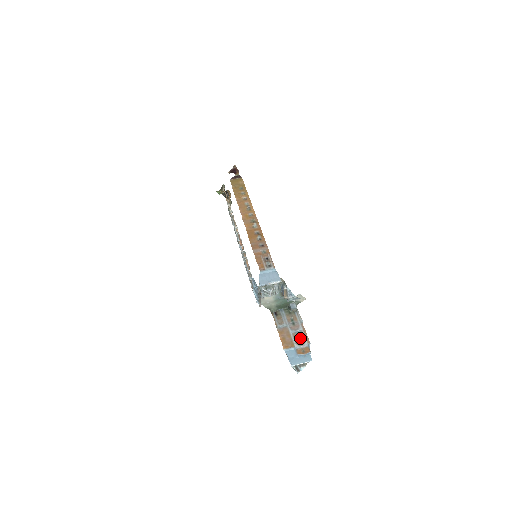
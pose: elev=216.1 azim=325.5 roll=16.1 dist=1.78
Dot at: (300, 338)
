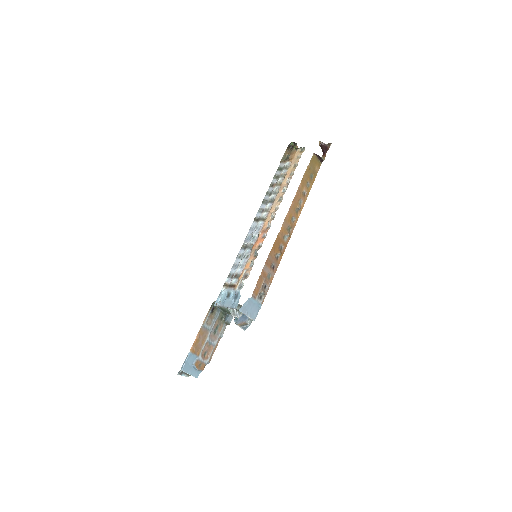
Dot at: (208, 351)
